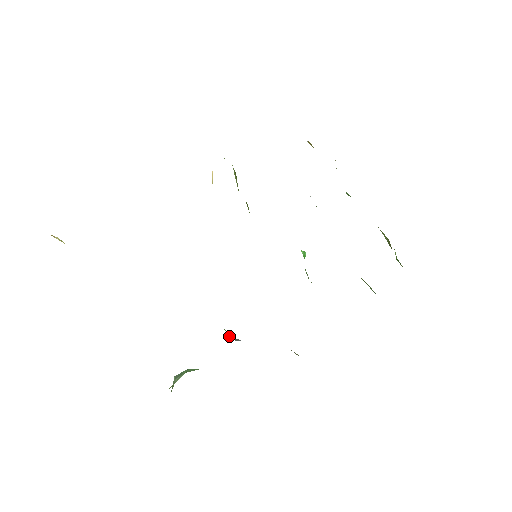
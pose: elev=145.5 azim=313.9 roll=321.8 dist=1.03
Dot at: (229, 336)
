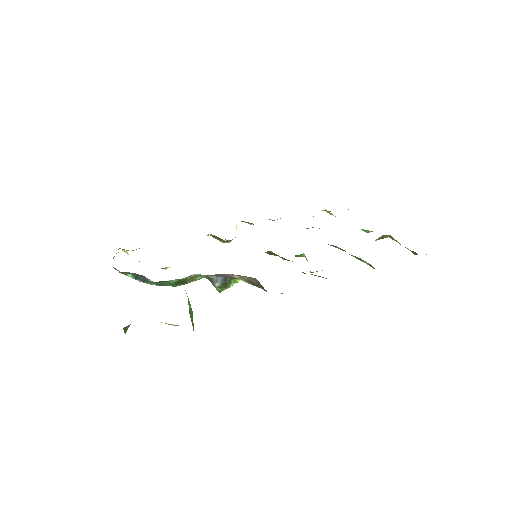
Dot at: (207, 278)
